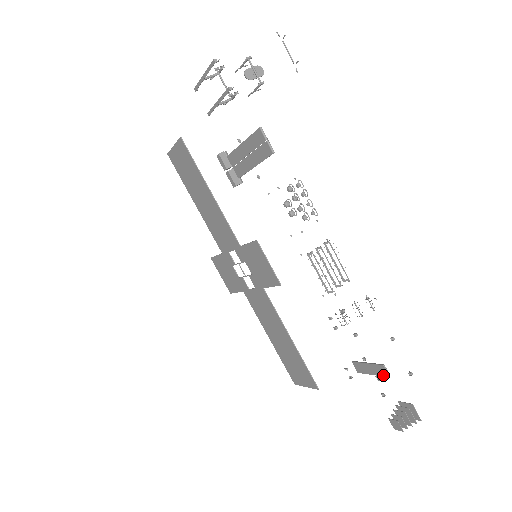
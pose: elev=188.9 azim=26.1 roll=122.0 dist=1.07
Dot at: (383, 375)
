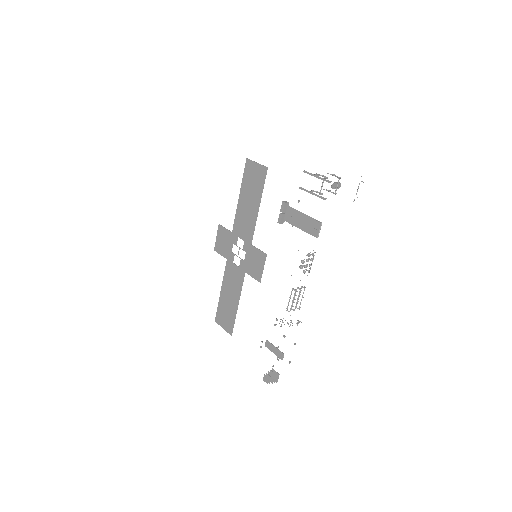
Dot at: (279, 357)
